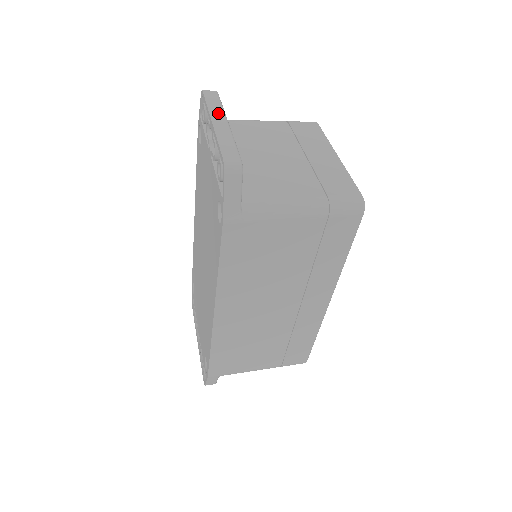
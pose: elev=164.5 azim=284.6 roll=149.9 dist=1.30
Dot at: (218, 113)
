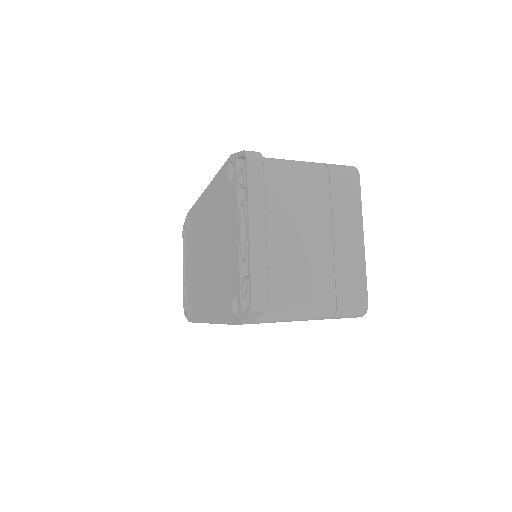
Dot at: (258, 210)
